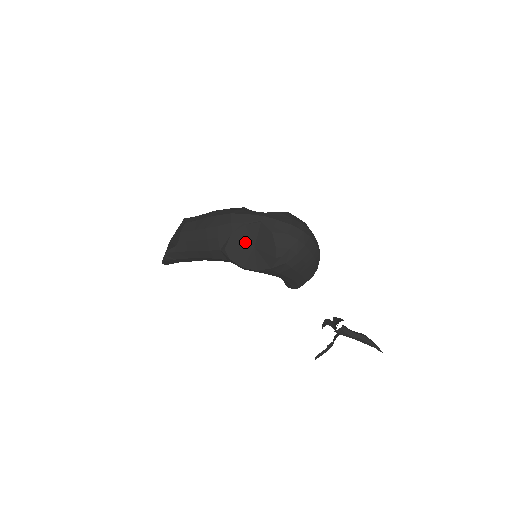
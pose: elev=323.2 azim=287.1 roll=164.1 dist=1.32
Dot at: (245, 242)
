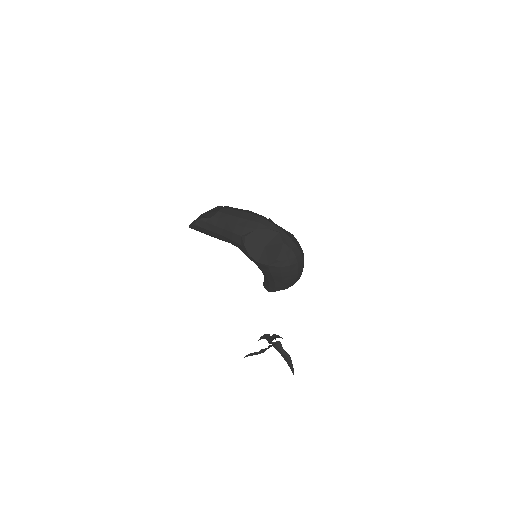
Dot at: (261, 240)
